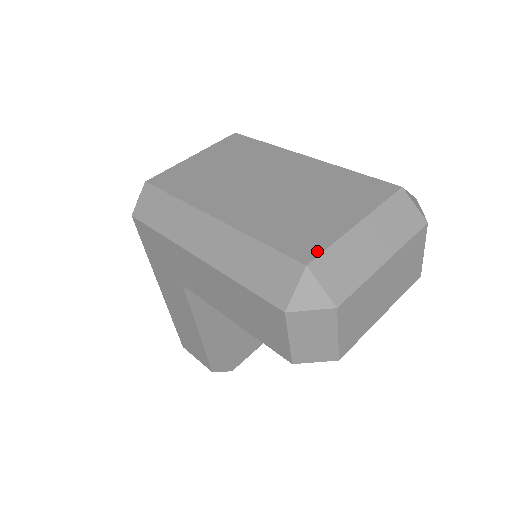
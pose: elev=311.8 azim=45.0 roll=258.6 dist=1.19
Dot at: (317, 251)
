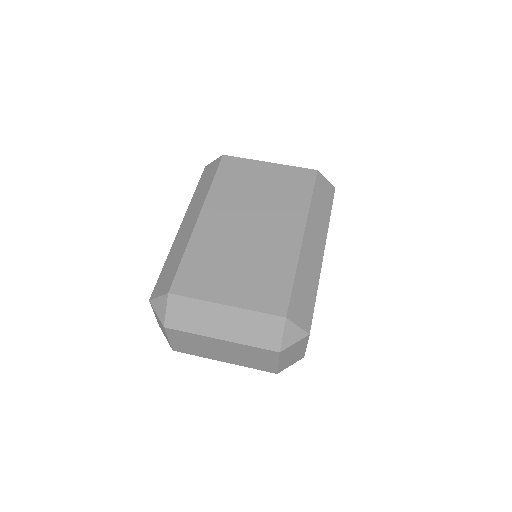
Dot at: (185, 293)
